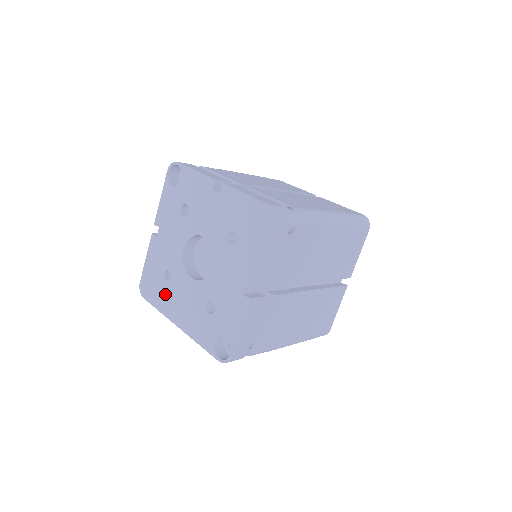
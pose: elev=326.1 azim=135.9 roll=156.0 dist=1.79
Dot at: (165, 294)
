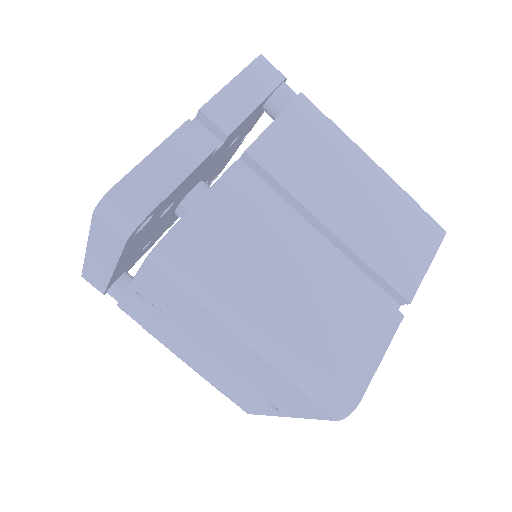
Dot at: occluded
